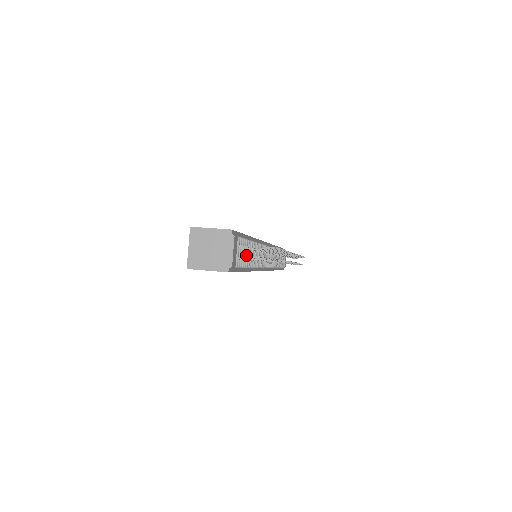
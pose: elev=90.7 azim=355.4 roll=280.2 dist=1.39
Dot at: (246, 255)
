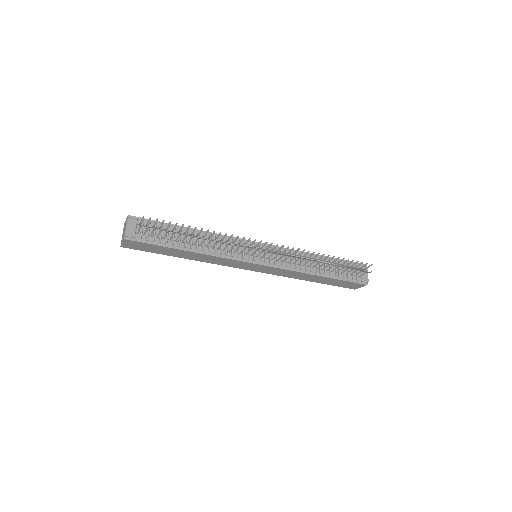
Dot at: (167, 236)
